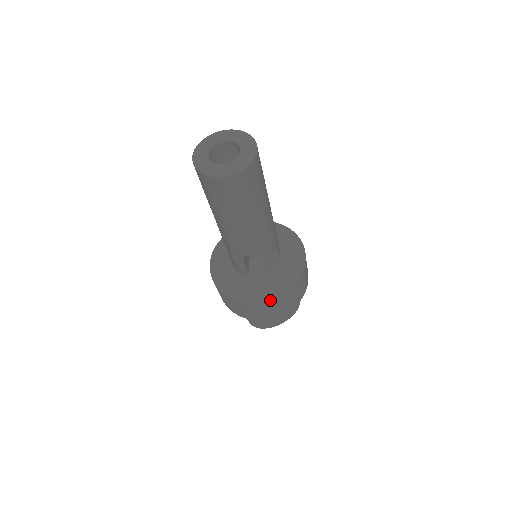
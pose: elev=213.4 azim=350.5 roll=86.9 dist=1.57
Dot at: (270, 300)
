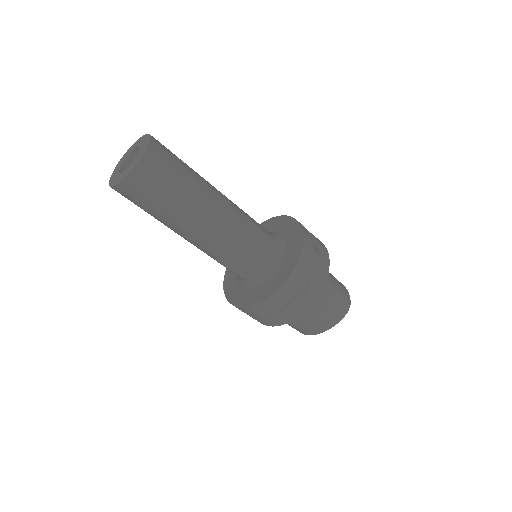
Dot at: (256, 304)
